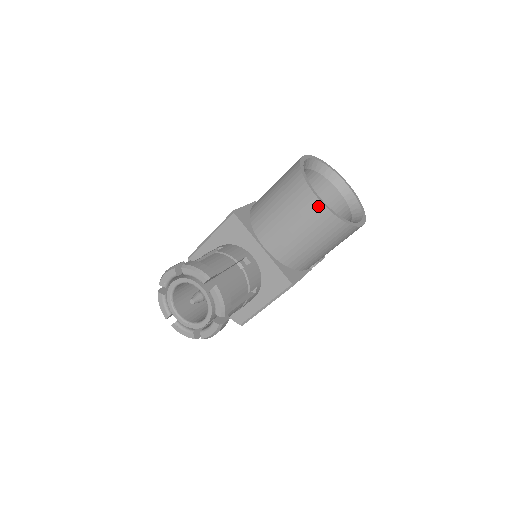
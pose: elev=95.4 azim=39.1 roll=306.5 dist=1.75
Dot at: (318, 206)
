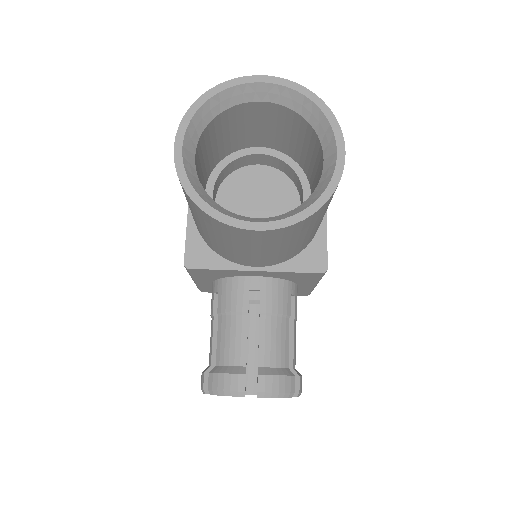
Dot at: (267, 233)
